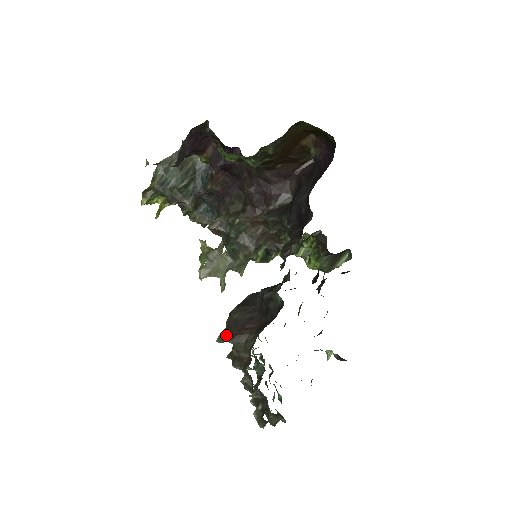
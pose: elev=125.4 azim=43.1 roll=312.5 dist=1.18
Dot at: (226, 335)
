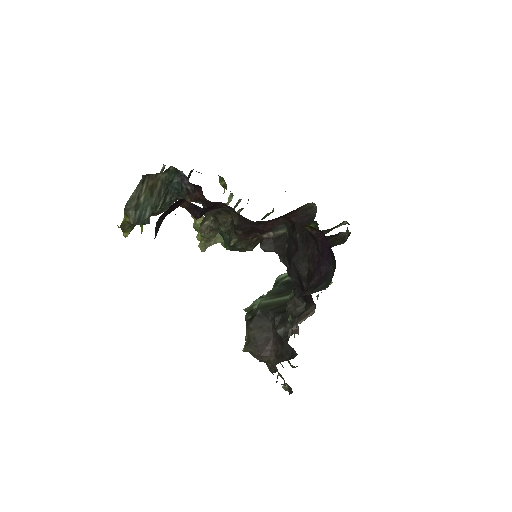
Dot at: (250, 352)
